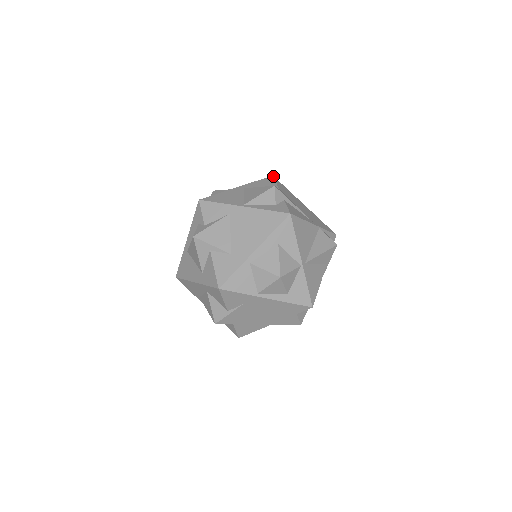
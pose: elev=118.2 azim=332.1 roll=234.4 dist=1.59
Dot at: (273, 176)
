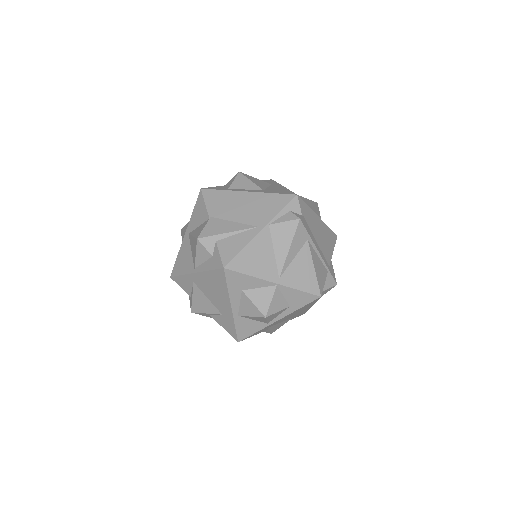
Dot at: (201, 190)
